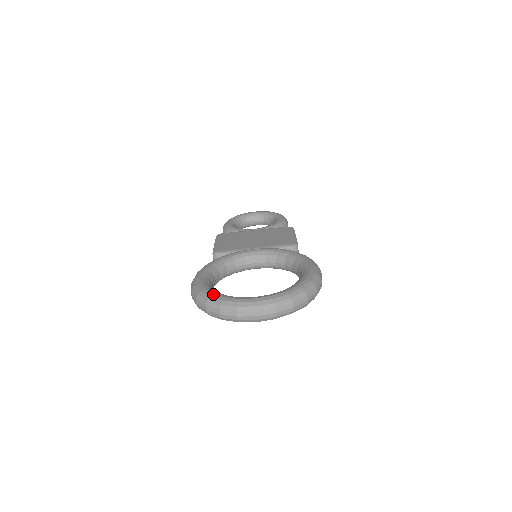
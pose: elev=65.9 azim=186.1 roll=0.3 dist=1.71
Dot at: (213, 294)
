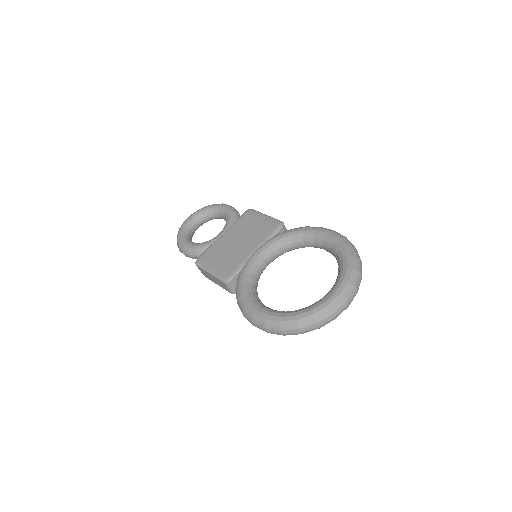
Dot at: (297, 316)
